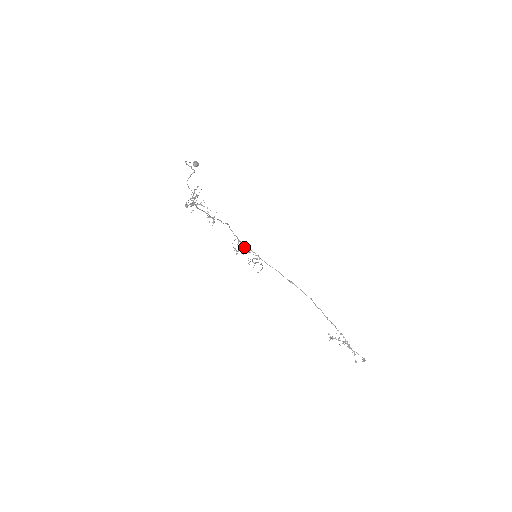
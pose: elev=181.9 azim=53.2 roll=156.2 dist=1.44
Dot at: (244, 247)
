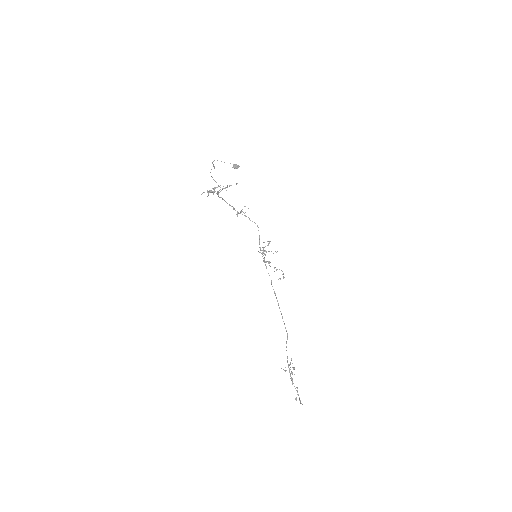
Dot at: (276, 252)
